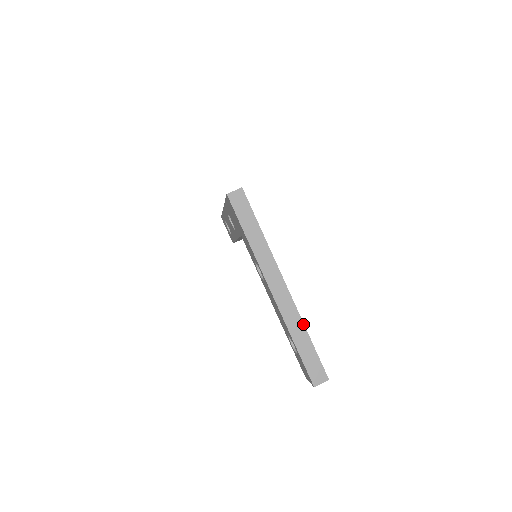
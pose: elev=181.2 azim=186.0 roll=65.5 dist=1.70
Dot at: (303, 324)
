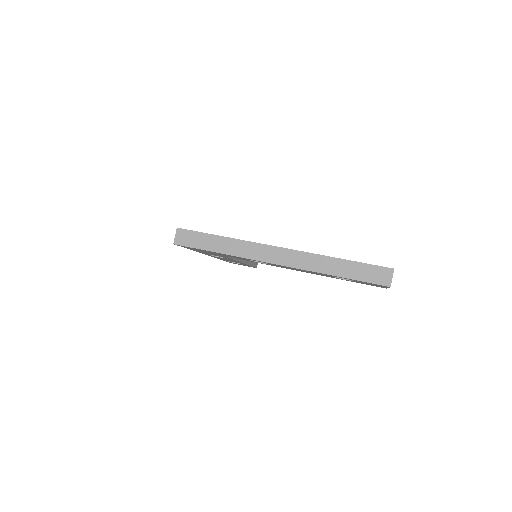
Dot at: (325, 256)
